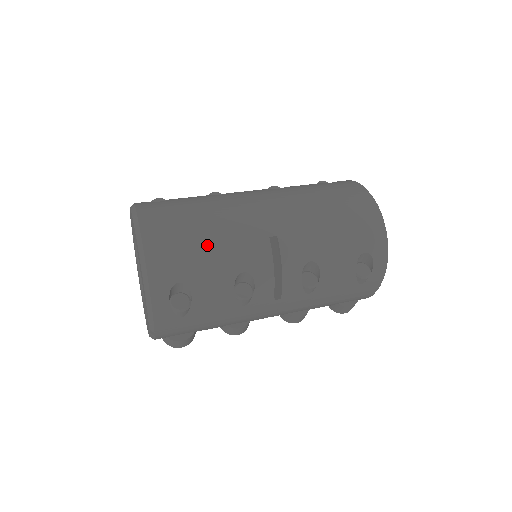
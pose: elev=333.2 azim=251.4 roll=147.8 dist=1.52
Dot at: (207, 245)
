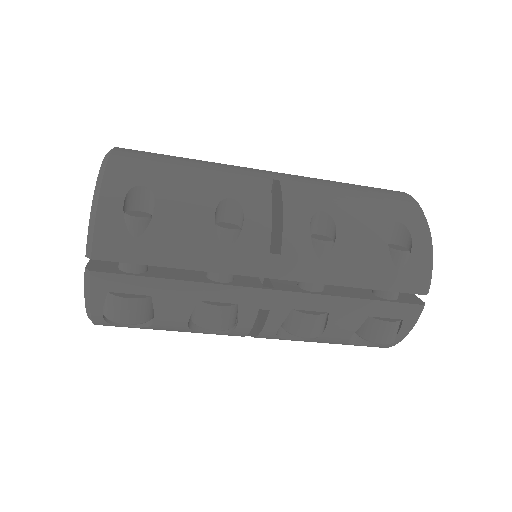
Dot at: (190, 166)
